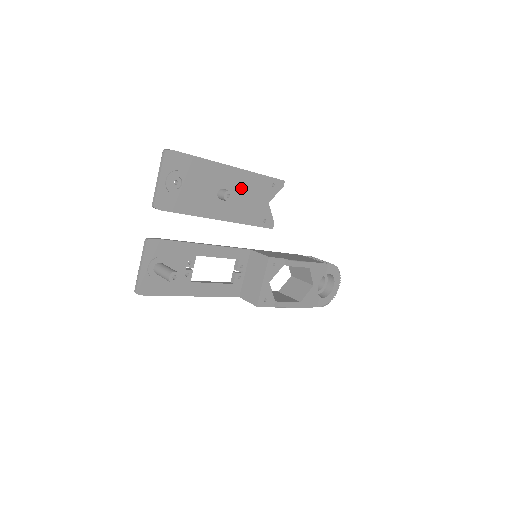
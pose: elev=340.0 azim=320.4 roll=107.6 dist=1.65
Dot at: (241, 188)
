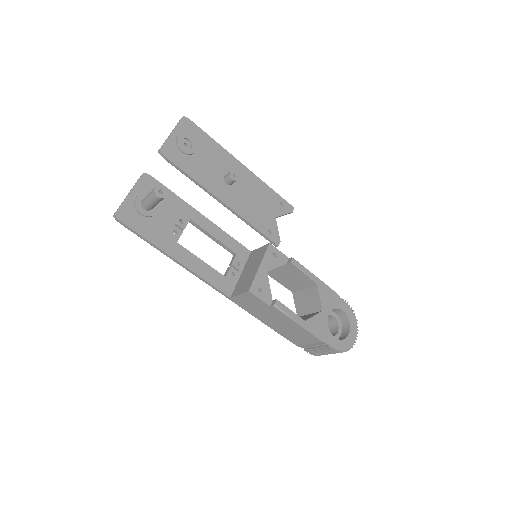
Dot at: (248, 187)
